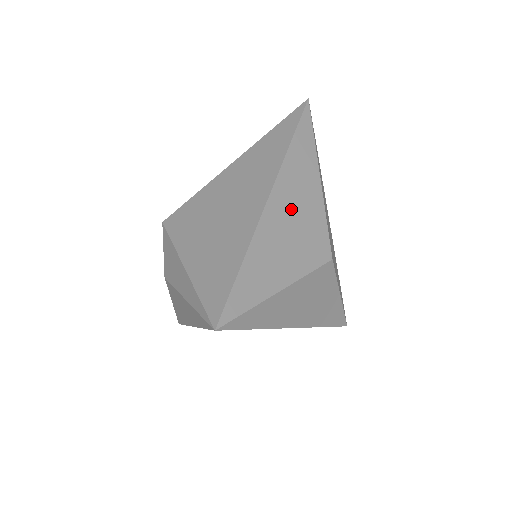
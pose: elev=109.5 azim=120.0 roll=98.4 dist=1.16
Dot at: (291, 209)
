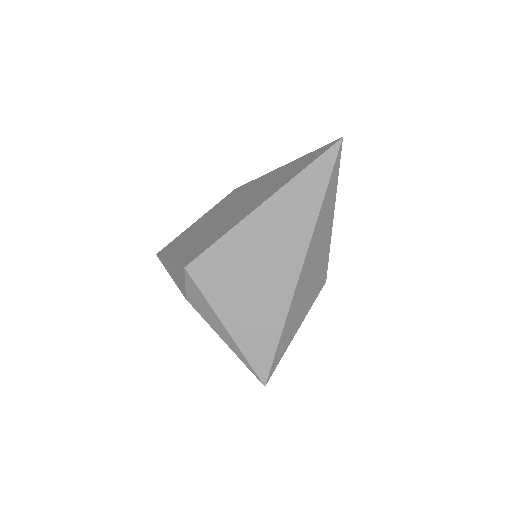
Dot at: (311, 270)
